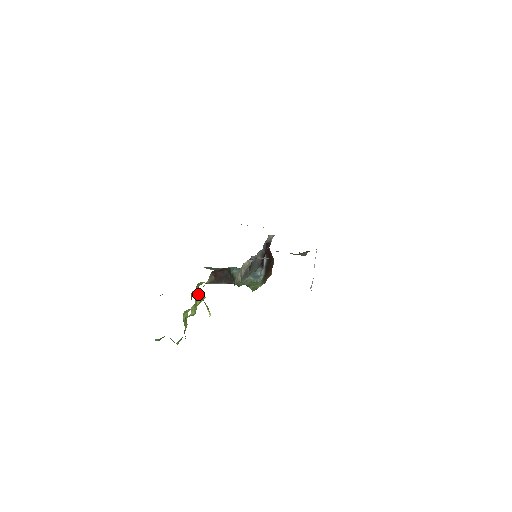
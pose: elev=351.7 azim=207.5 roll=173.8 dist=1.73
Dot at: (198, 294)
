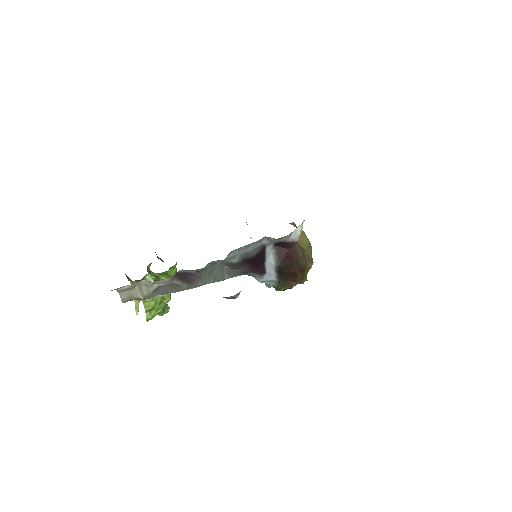
Dot at: occluded
